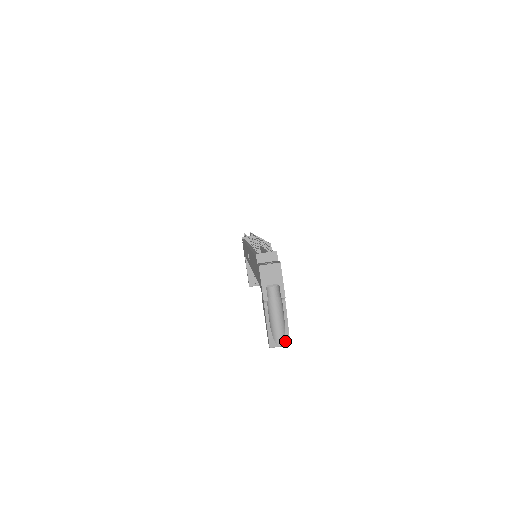
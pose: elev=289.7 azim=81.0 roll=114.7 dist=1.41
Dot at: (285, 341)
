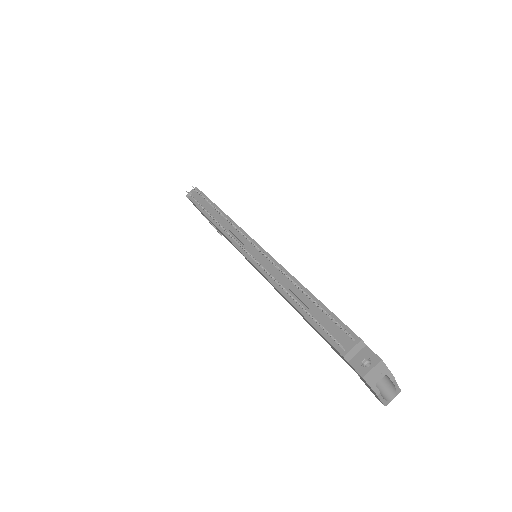
Dot at: (397, 394)
